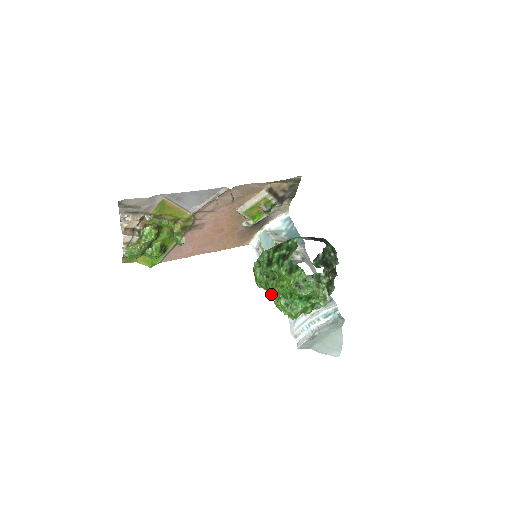
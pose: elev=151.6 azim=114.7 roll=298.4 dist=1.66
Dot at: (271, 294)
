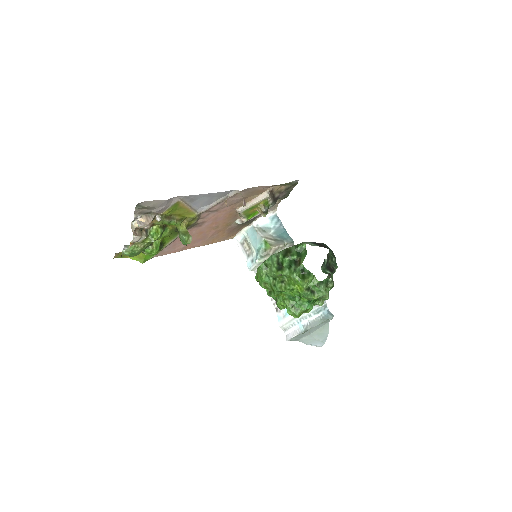
Dot at: (277, 295)
